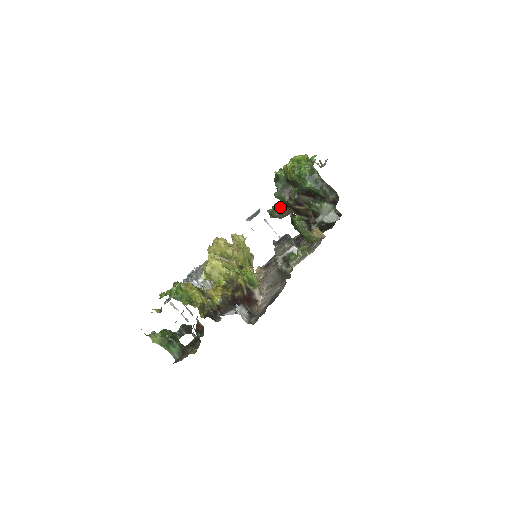
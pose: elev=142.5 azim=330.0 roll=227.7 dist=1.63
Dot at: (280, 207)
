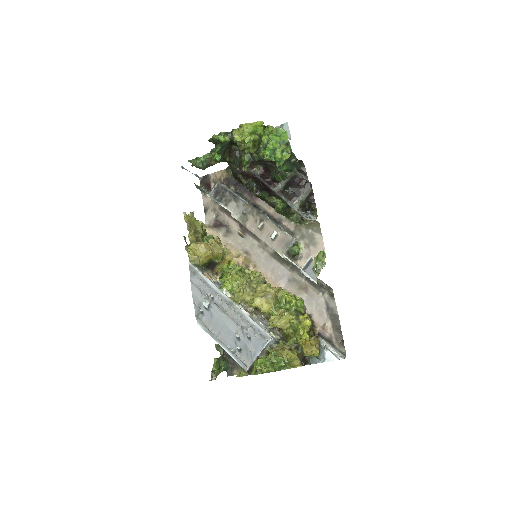
Dot at: (213, 162)
